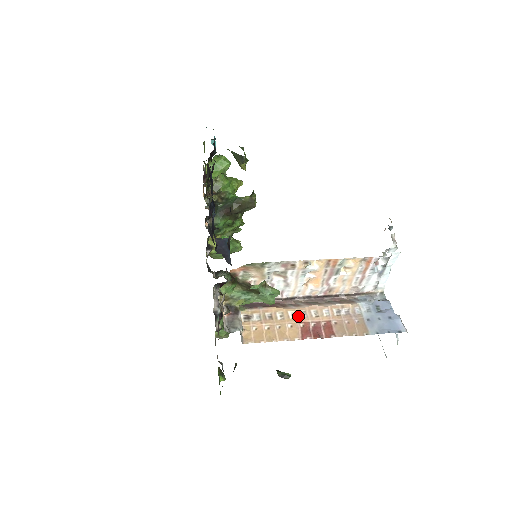
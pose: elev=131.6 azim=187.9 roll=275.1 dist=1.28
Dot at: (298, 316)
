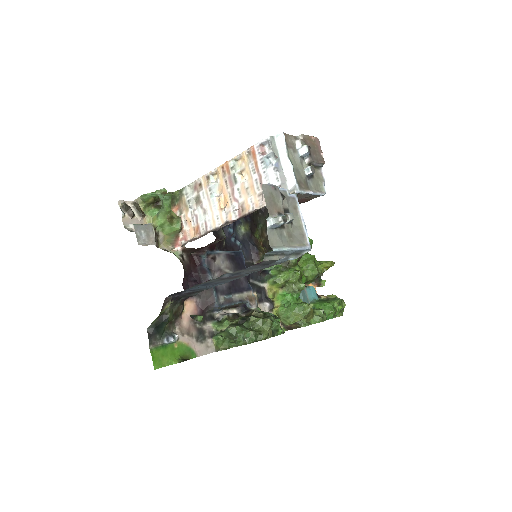
Dot at: occluded
